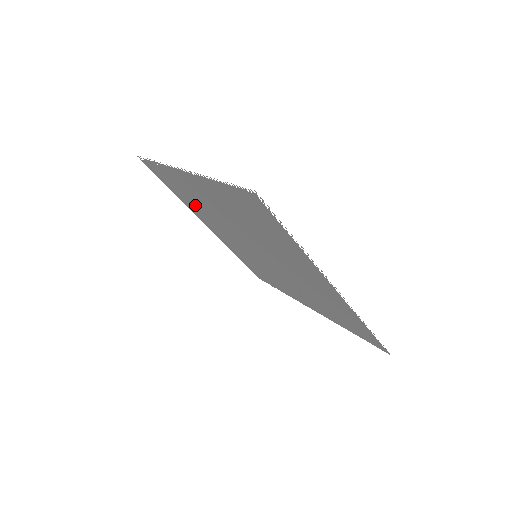
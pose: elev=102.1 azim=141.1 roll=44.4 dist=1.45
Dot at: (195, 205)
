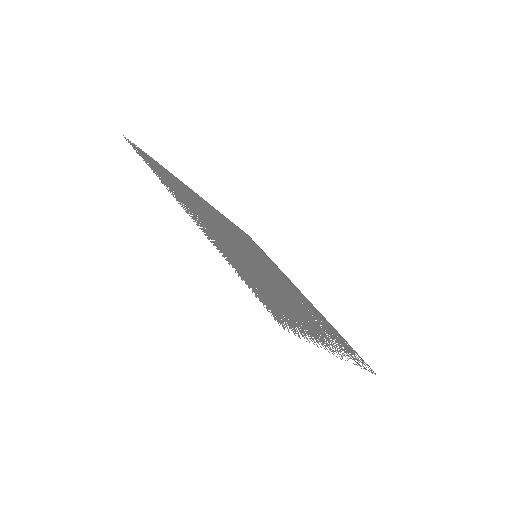
Dot at: (191, 197)
